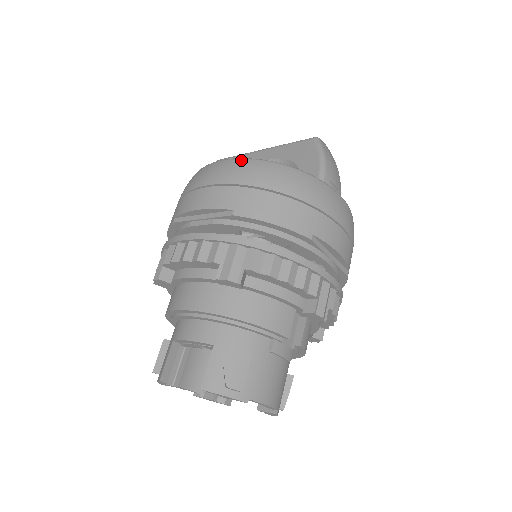
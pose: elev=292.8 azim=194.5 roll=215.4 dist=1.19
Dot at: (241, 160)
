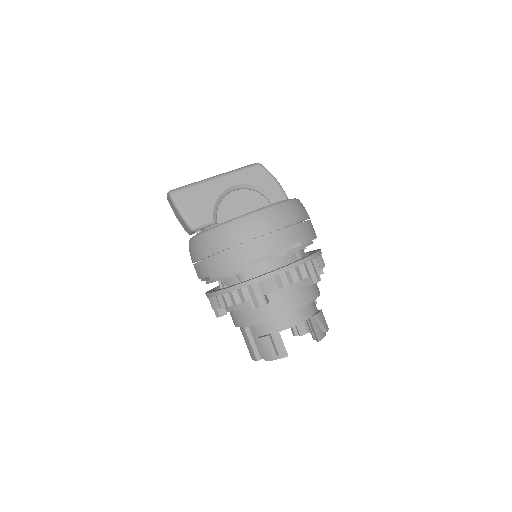
Dot at: (278, 207)
